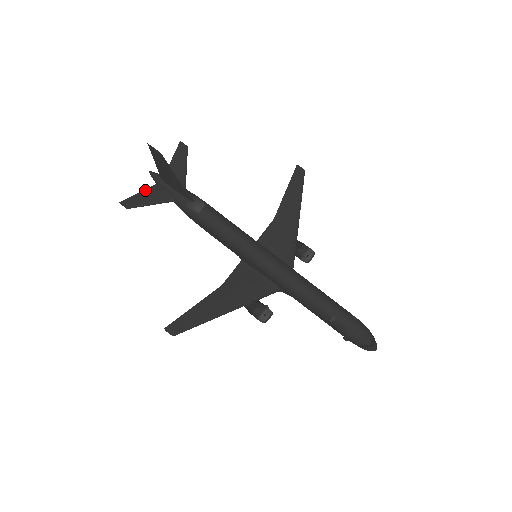
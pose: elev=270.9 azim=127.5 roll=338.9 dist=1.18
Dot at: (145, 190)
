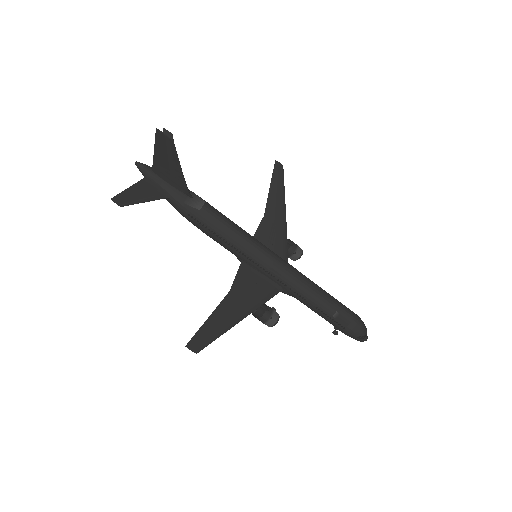
Dot at: (135, 184)
